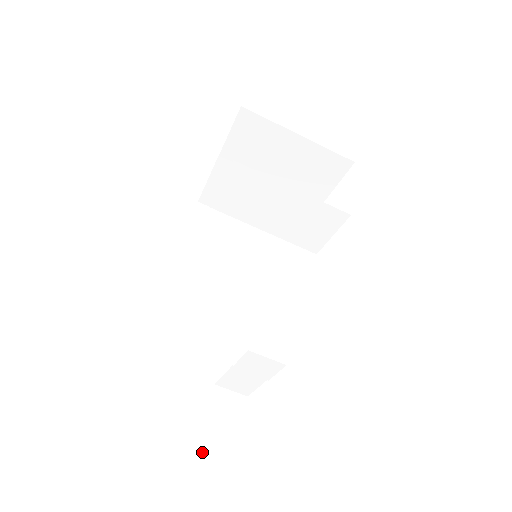
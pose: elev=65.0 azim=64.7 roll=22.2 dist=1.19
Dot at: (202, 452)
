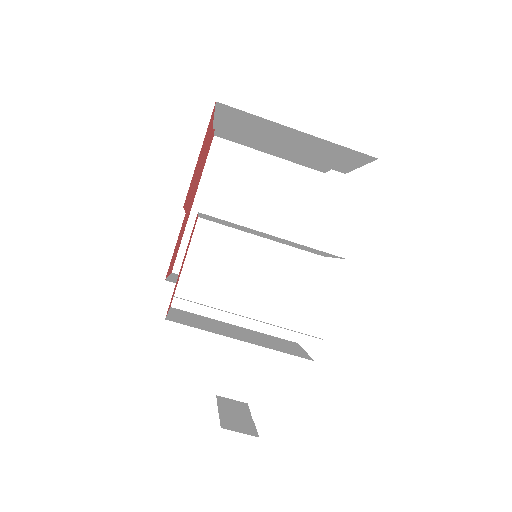
Dot at: (222, 390)
